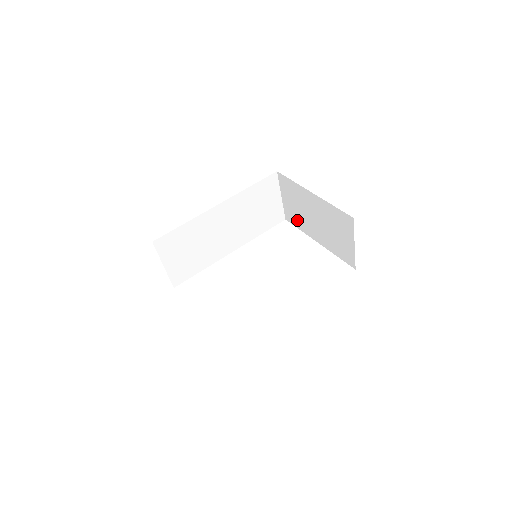
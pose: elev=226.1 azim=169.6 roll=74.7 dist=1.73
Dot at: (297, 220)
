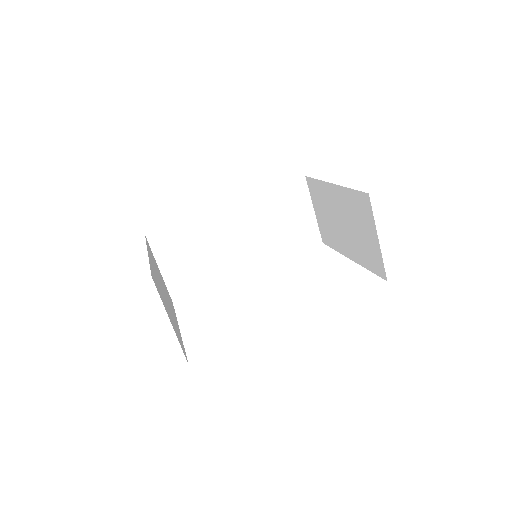
Dot at: (330, 236)
